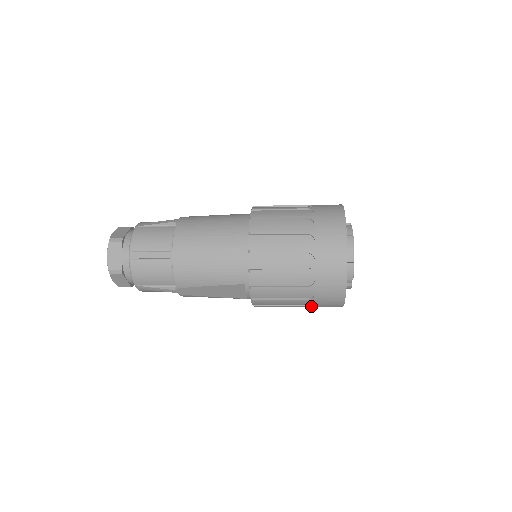
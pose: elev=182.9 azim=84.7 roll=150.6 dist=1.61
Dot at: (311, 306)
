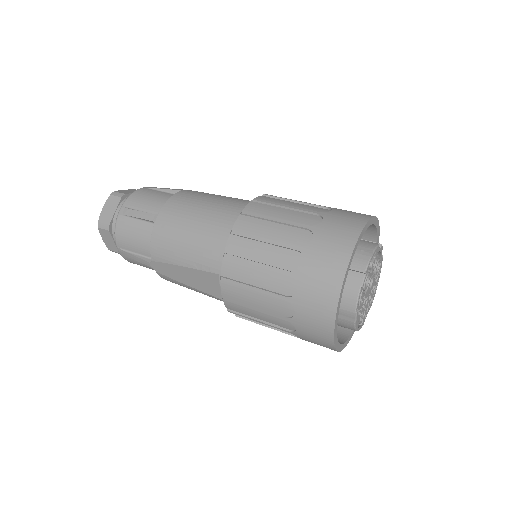
Dot at: (294, 333)
